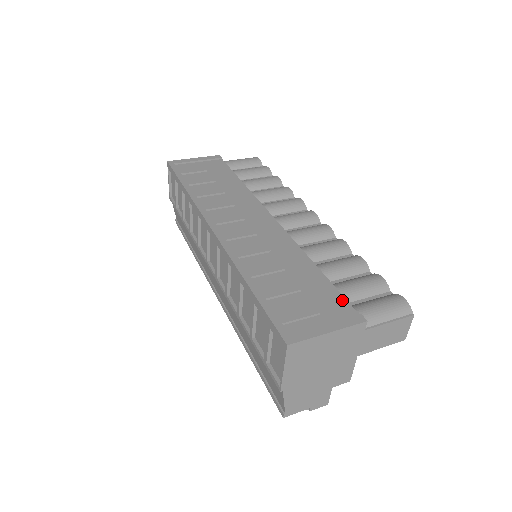
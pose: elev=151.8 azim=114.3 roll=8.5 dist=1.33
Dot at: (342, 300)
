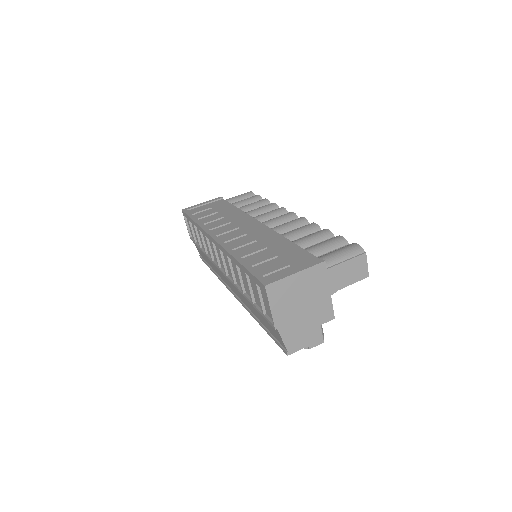
Dot at: (308, 255)
